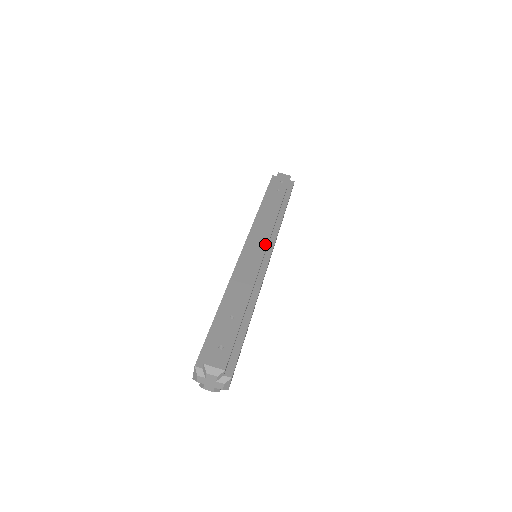
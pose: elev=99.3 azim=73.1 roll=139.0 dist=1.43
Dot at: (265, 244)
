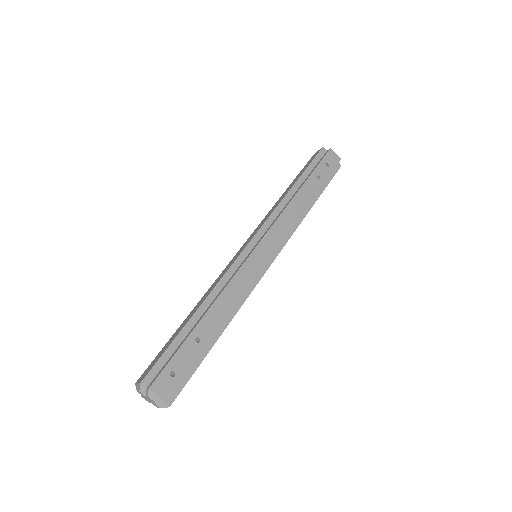
Dot at: (270, 253)
